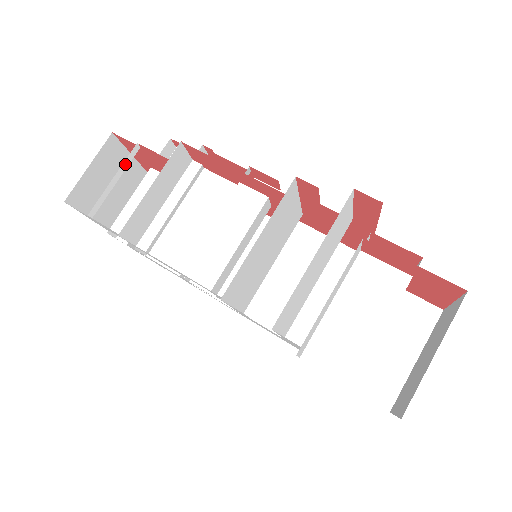
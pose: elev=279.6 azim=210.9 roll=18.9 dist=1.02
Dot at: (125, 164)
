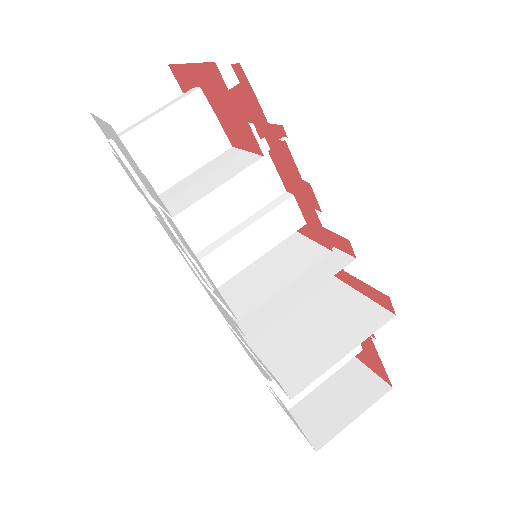
Dot at: occluded
